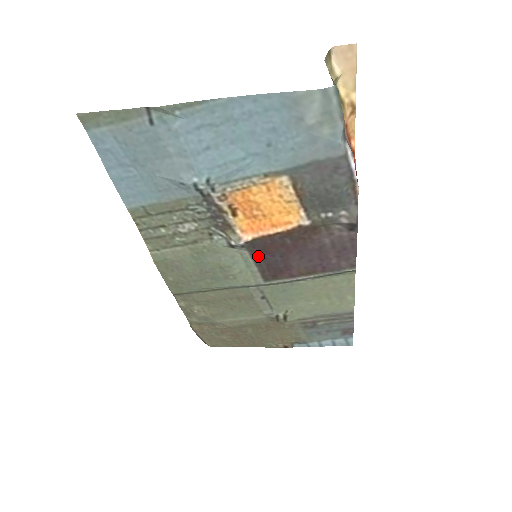
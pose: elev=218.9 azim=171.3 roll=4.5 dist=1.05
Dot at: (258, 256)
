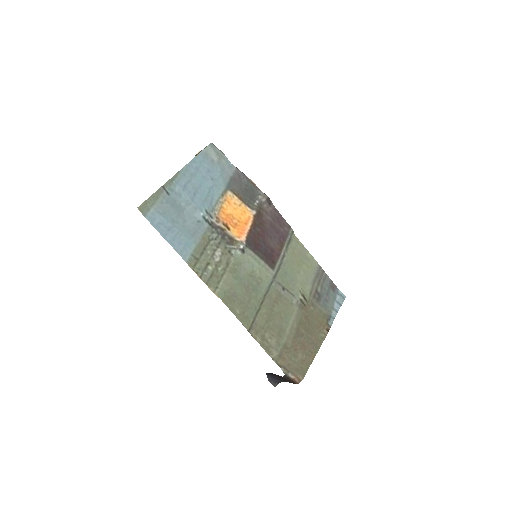
Dot at: (257, 251)
